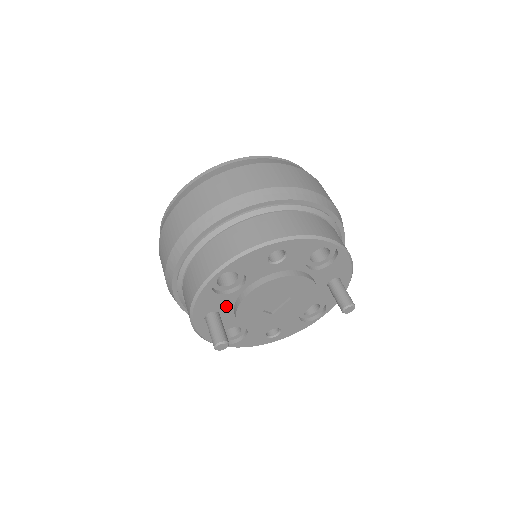
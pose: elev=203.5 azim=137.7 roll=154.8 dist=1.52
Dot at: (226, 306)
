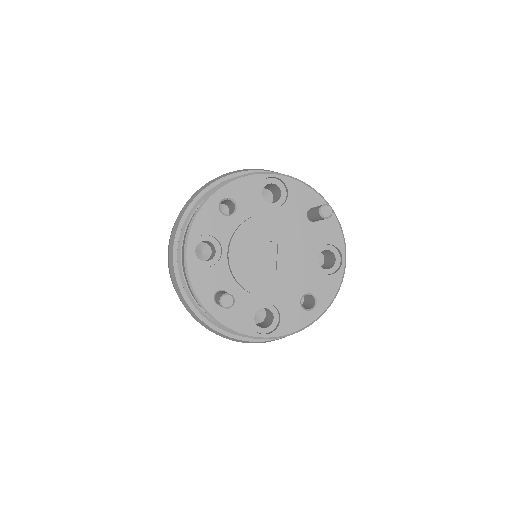
Dot at: (225, 280)
